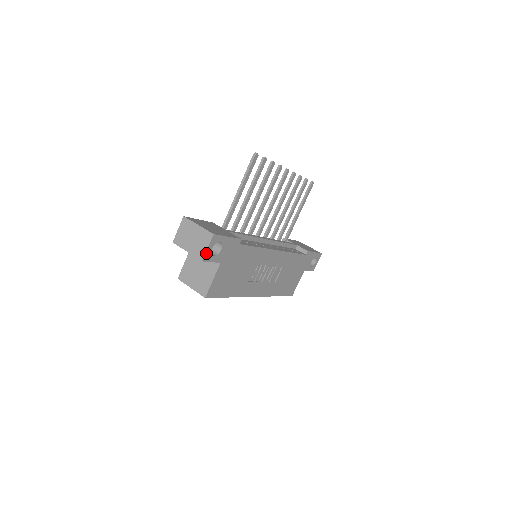
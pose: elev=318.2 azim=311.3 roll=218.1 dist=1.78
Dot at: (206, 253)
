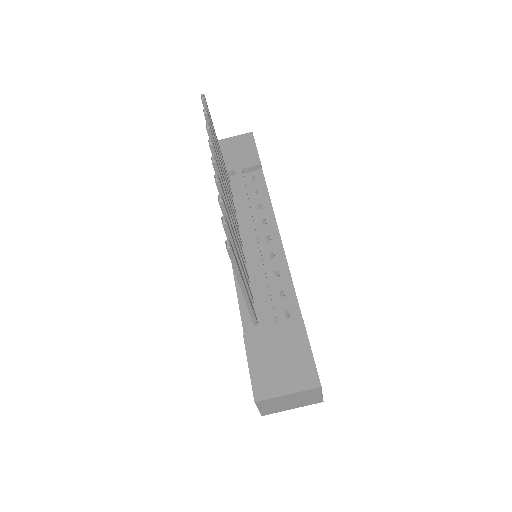
Dot at: (322, 396)
